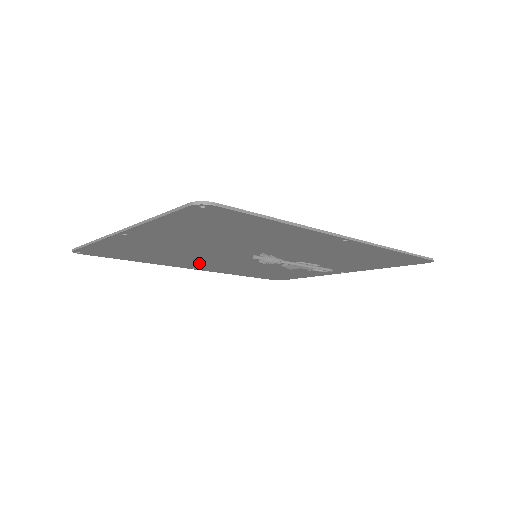
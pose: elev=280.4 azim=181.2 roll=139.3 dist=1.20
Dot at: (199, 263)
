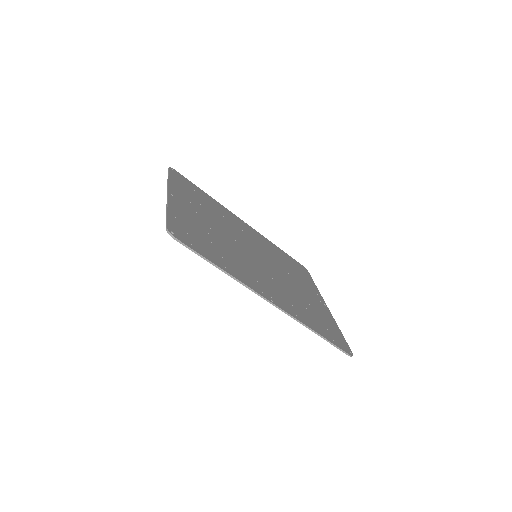
Dot at: occluded
